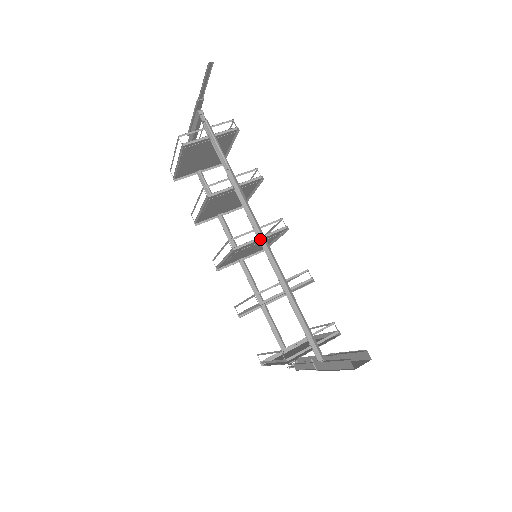
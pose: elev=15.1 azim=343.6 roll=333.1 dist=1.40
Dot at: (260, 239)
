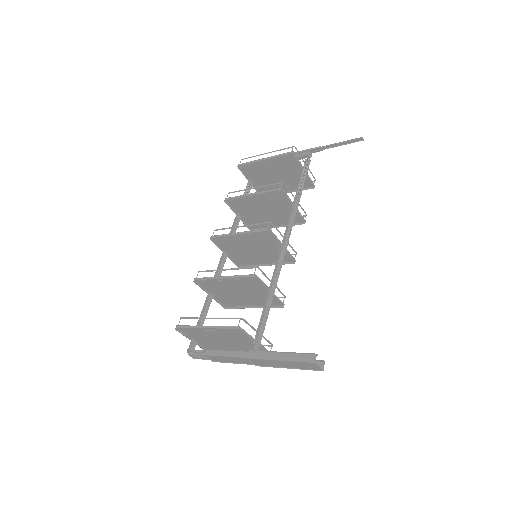
Dot at: (282, 246)
